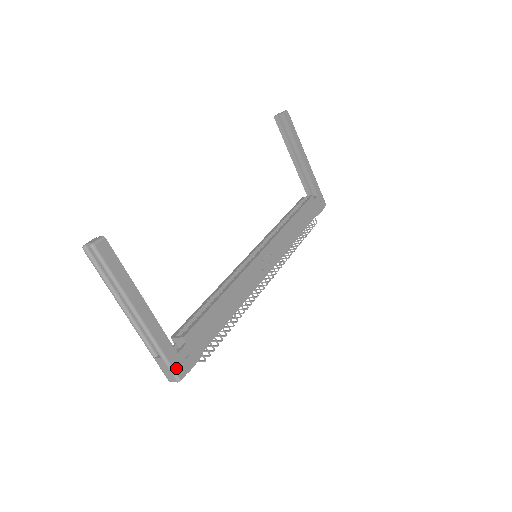
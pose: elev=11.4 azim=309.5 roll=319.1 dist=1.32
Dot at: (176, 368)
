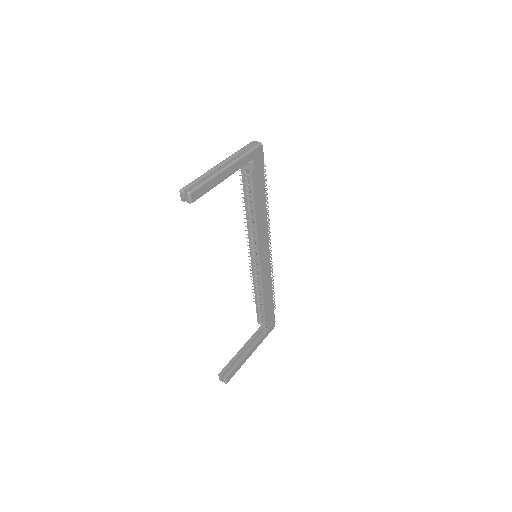
Dot at: (271, 330)
